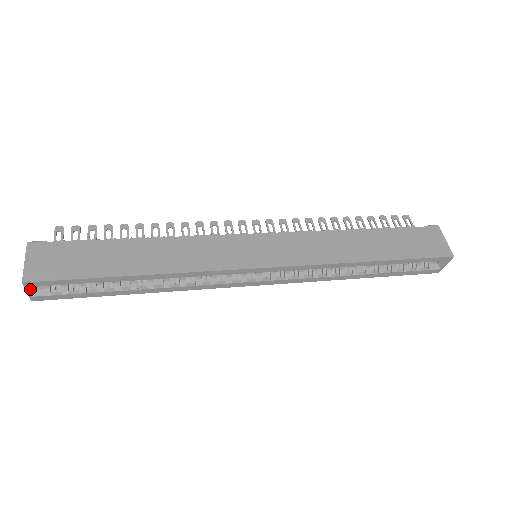
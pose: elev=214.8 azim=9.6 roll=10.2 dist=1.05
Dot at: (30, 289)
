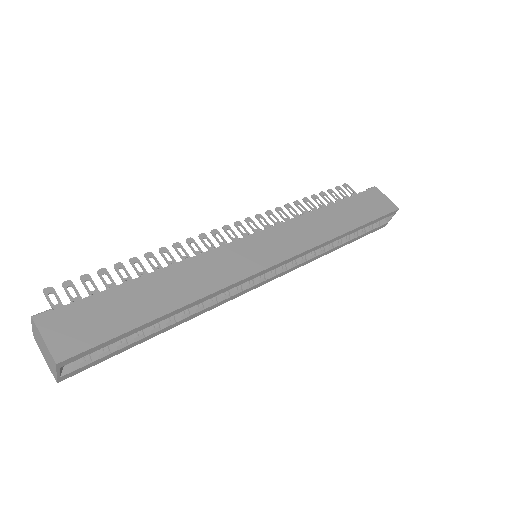
Dot at: (60, 369)
